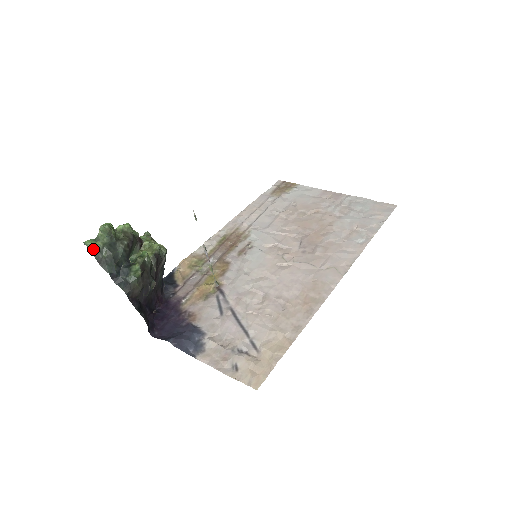
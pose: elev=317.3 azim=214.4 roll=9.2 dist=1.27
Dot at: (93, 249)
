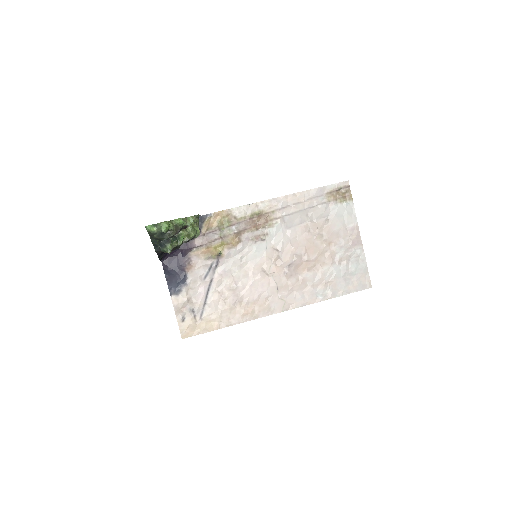
Dot at: (149, 232)
